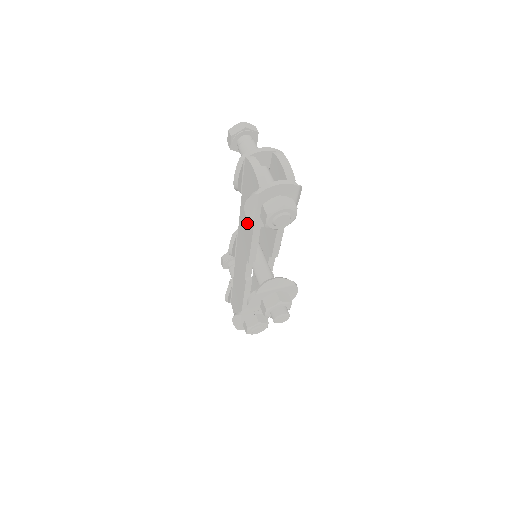
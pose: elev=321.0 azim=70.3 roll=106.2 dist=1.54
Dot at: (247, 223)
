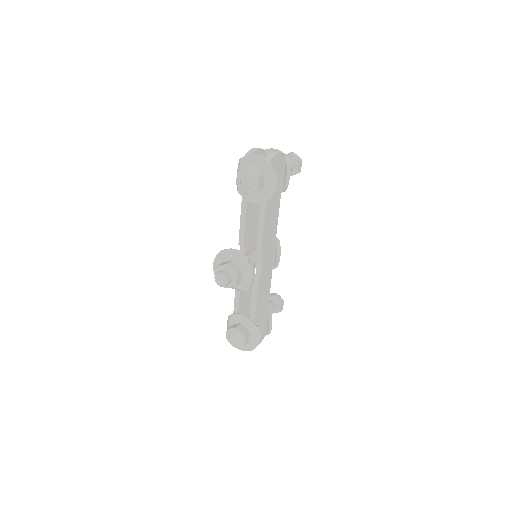
Dot at: occluded
